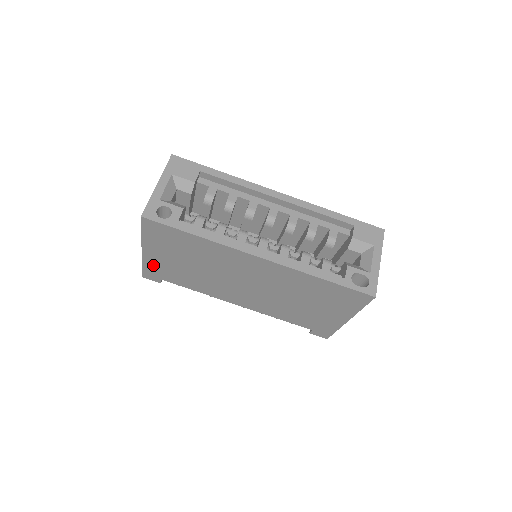
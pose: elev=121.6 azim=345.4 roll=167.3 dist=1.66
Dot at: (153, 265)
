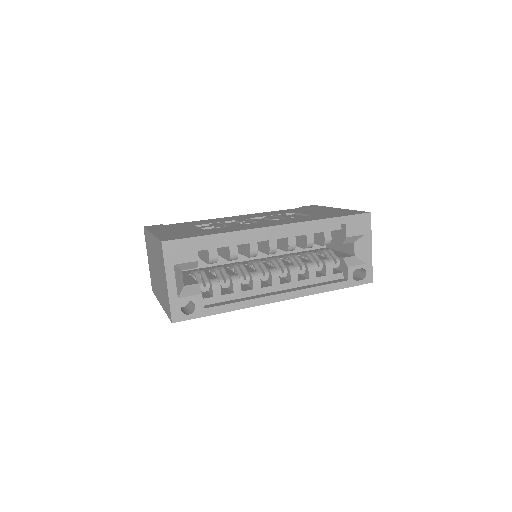
Dot at: occluded
